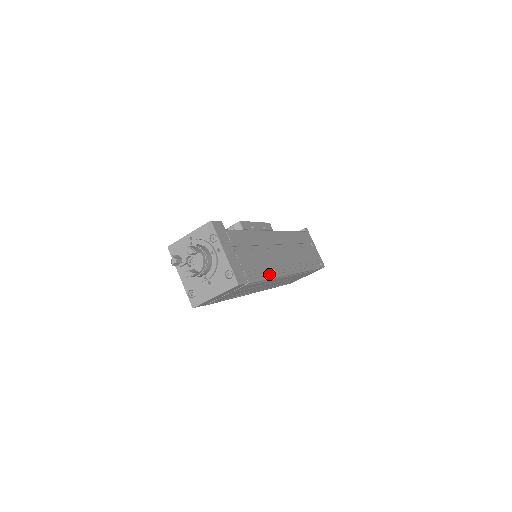
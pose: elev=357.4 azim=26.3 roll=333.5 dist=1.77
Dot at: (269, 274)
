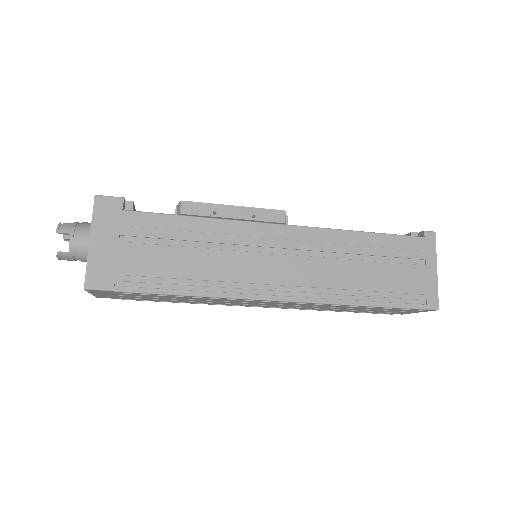
Dot at: (198, 288)
